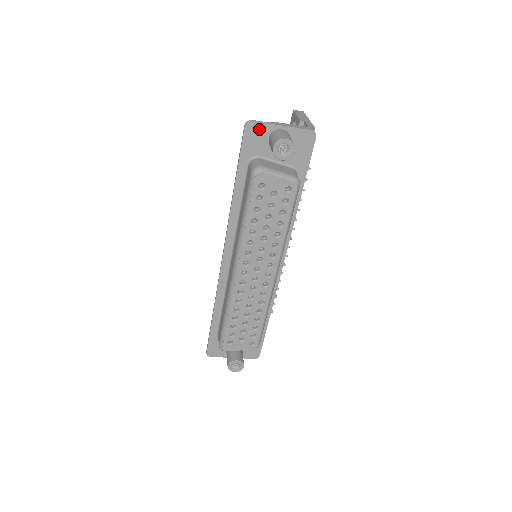
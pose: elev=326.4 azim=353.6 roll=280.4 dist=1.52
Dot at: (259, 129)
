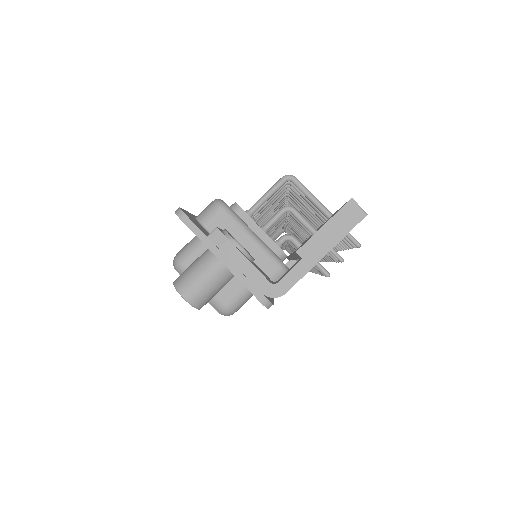
Dot at: (194, 231)
